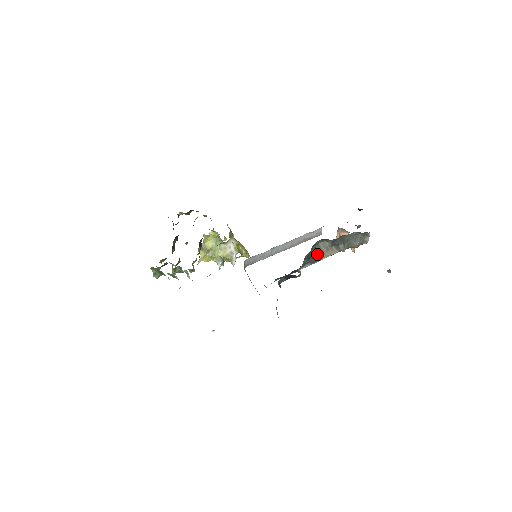
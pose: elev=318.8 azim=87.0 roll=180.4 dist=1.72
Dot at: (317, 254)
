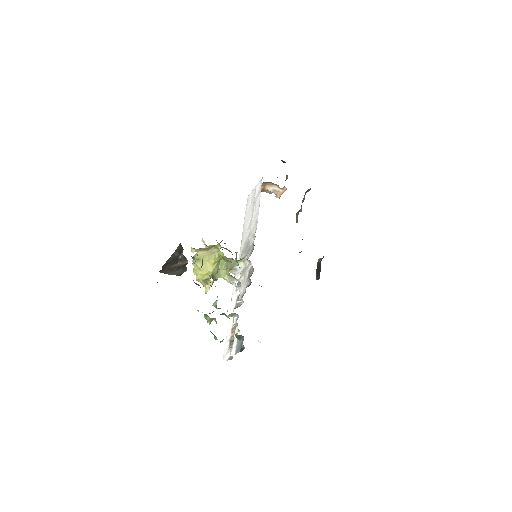
Dot at: occluded
